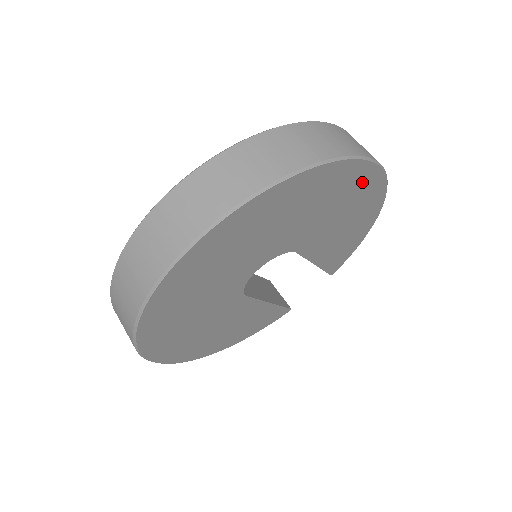
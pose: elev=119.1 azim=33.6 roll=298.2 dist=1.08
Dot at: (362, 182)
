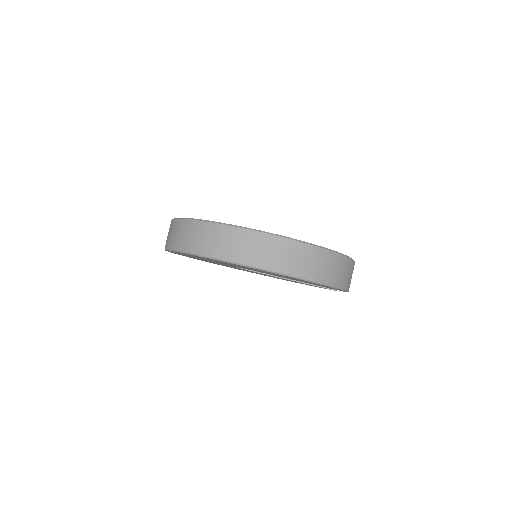
Dot at: occluded
